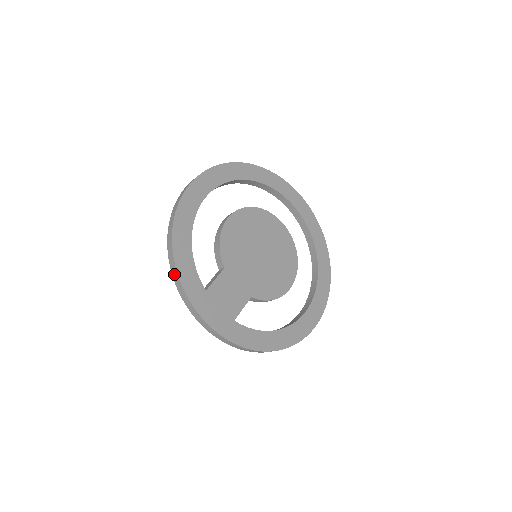
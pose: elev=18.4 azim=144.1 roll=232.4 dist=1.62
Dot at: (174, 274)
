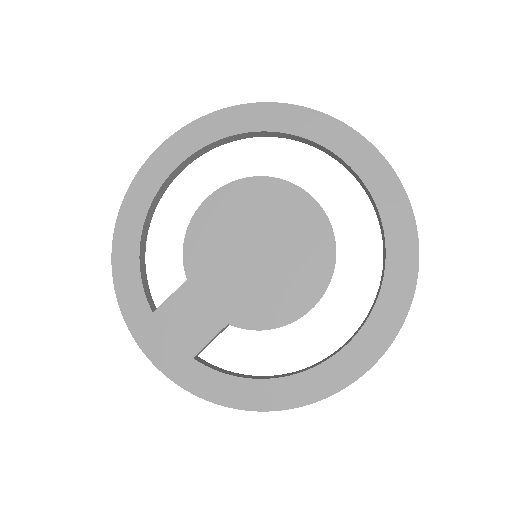
Dot at: occluded
